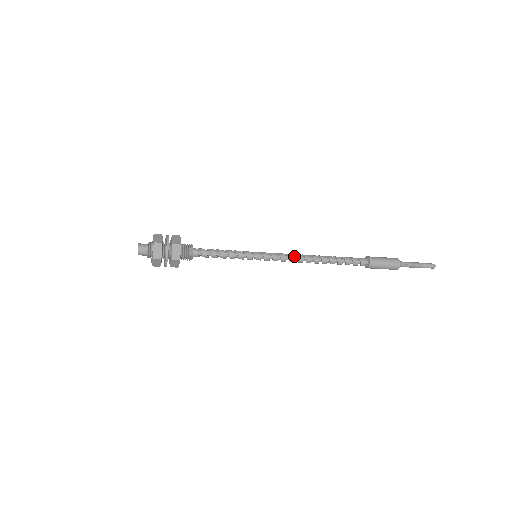
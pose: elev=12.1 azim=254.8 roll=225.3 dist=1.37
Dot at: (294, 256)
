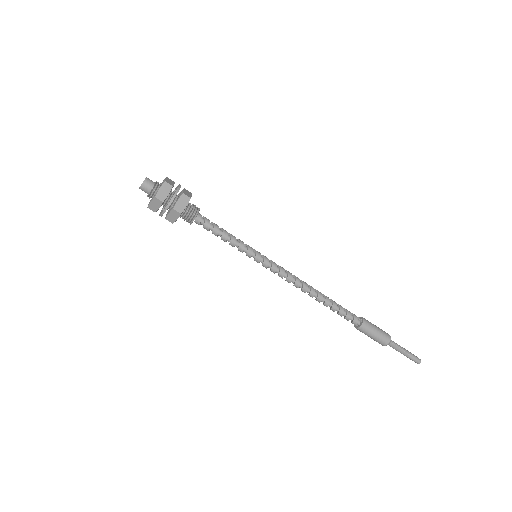
Dot at: (293, 276)
